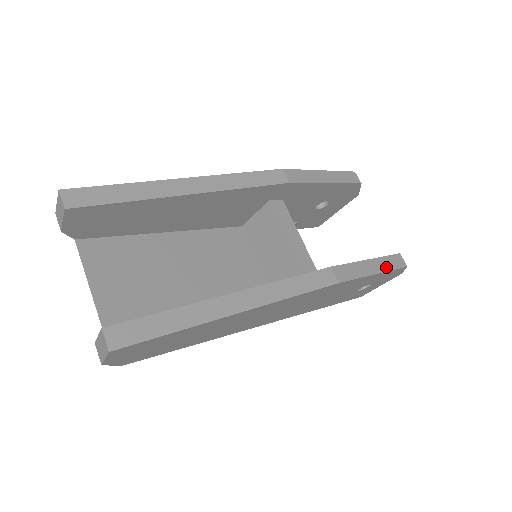
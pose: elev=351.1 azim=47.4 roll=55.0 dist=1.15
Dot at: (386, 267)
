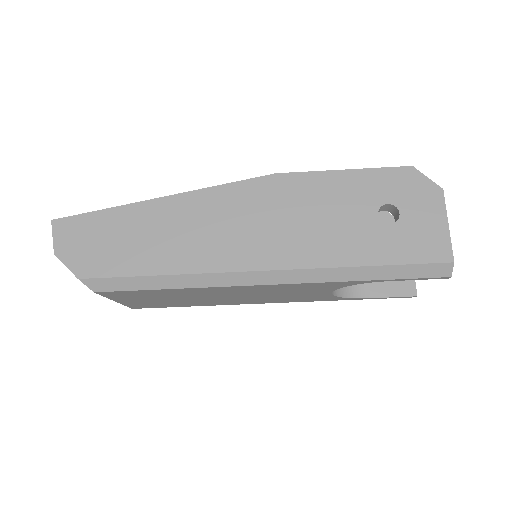
Dot at: (368, 171)
